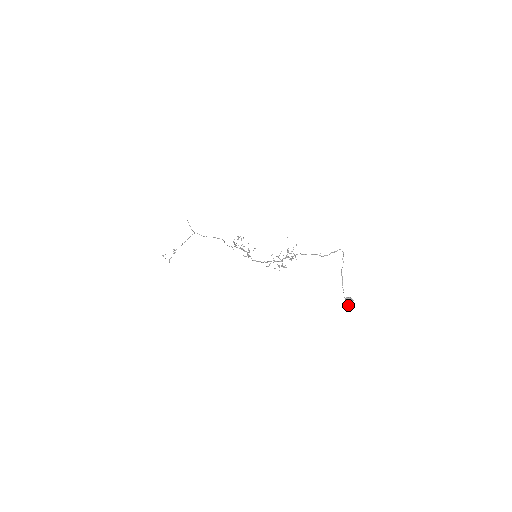
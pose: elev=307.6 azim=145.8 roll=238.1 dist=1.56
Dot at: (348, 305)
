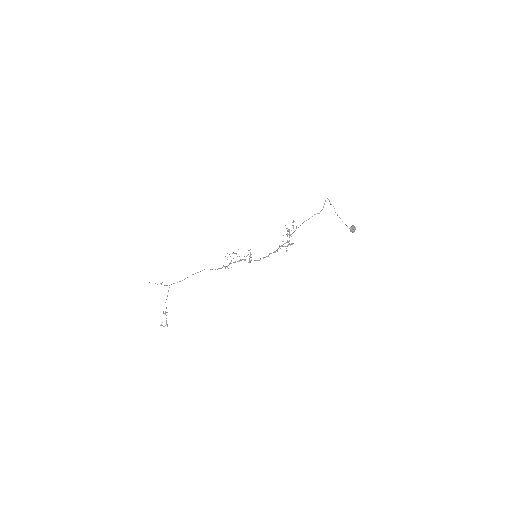
Dot at: occluded
